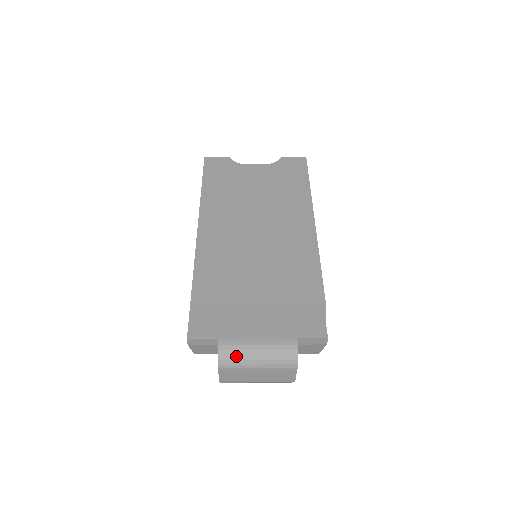
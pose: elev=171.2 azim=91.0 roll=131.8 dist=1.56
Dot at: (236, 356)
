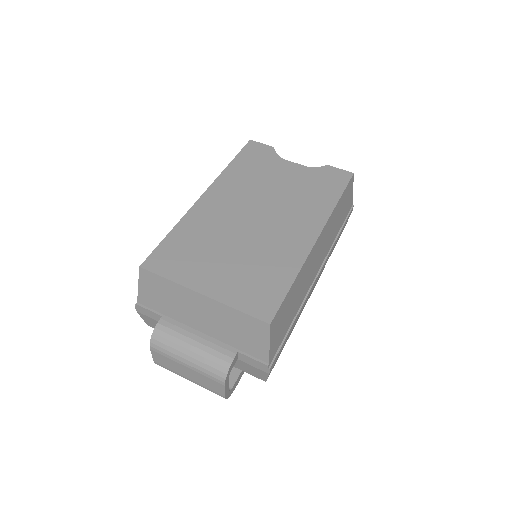
Dot at: (169, 341)
